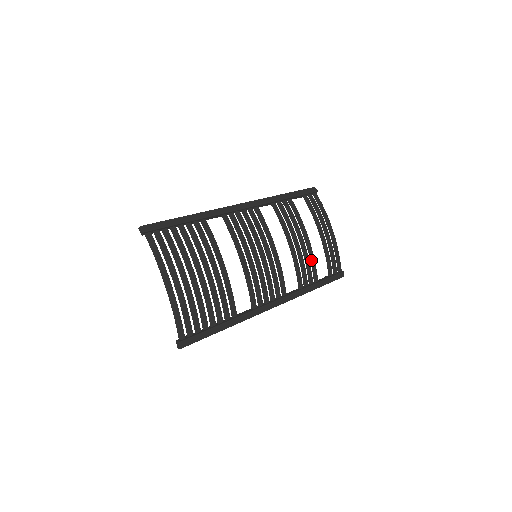
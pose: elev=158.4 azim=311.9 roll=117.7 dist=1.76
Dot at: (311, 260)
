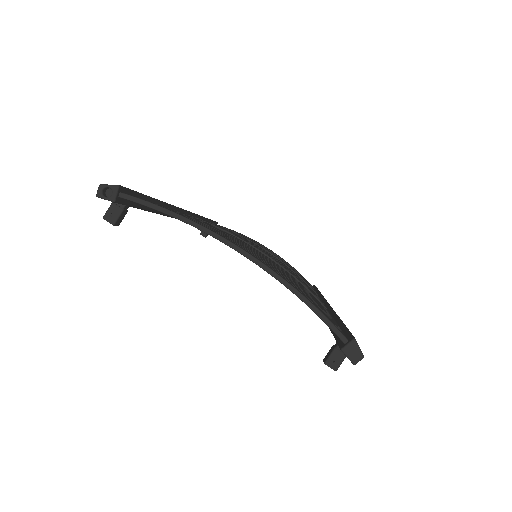
Dot at: (291, 267)
